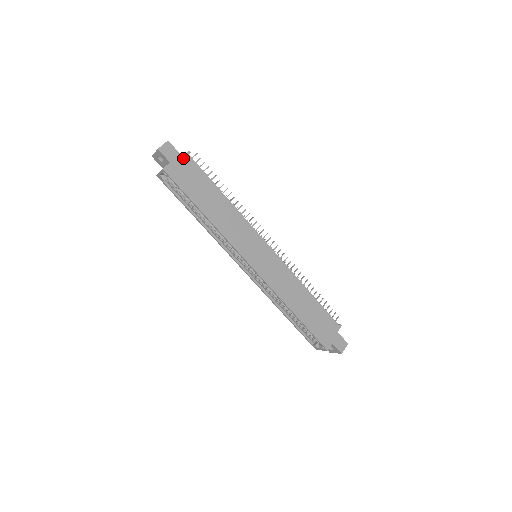
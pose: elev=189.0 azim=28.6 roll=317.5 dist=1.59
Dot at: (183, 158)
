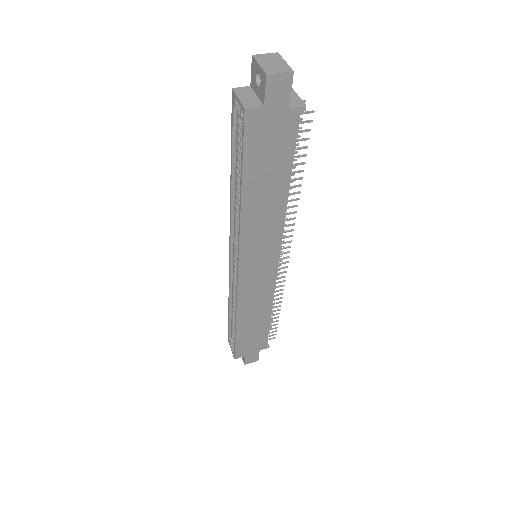
Dot at: (288, 111)
